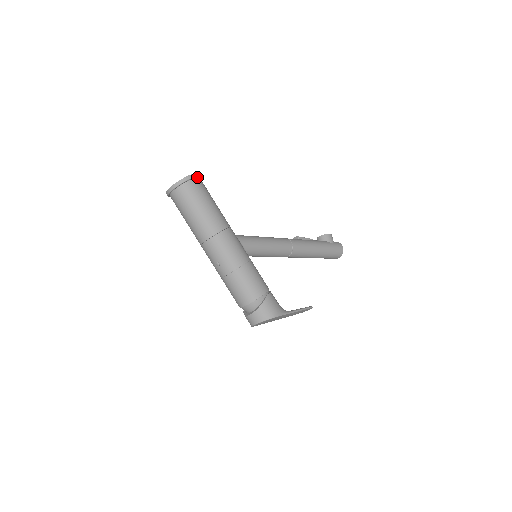
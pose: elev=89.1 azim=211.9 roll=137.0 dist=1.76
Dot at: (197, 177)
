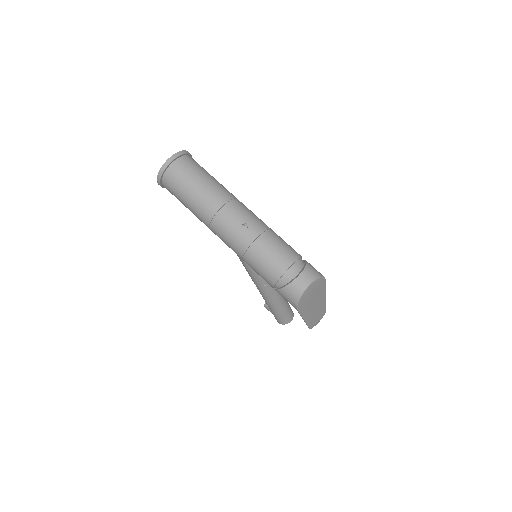
Dot at: occluded
